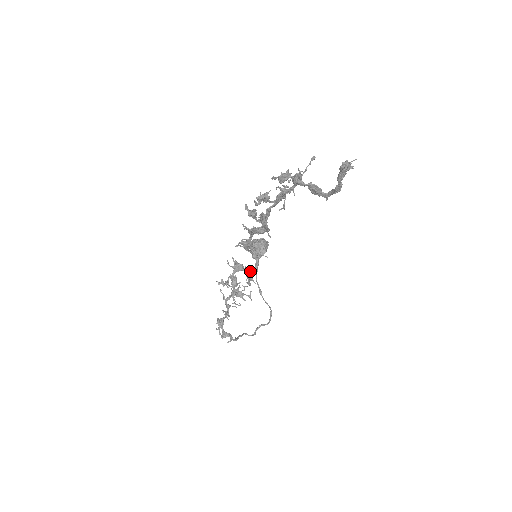
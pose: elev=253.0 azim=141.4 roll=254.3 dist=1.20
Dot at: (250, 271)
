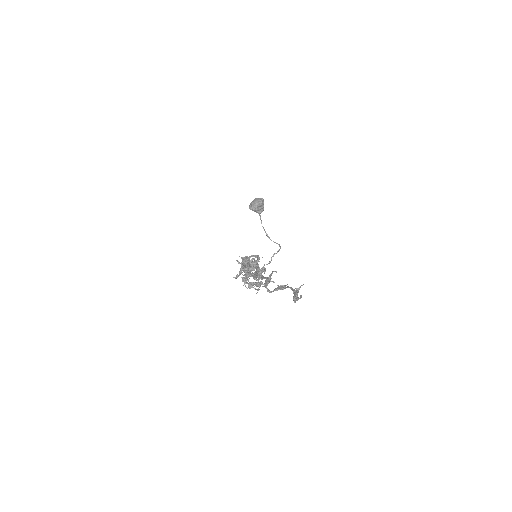
Dot at: occluded
